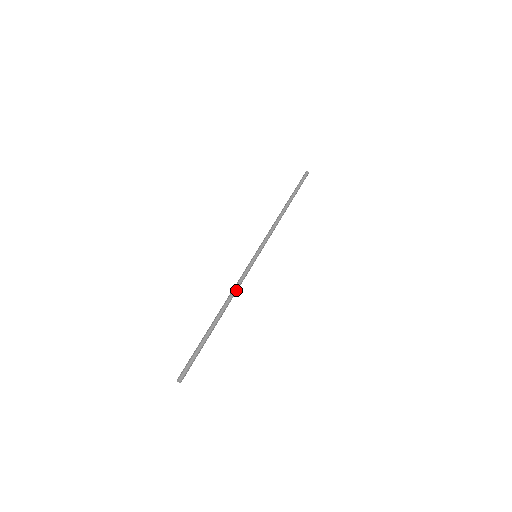
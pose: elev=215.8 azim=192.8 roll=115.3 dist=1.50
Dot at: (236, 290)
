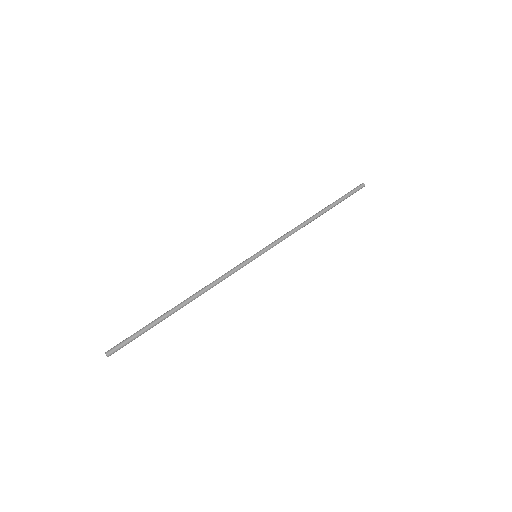
Dot at: (213, 283)
